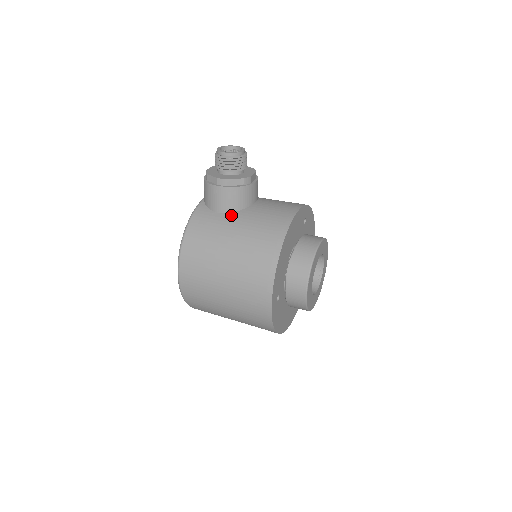
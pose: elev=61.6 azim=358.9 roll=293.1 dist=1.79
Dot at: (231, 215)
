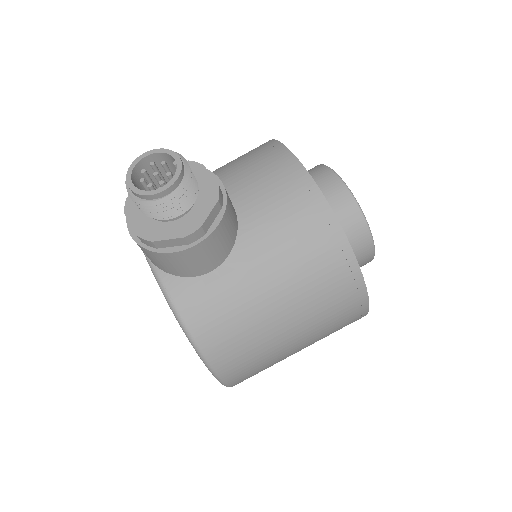
Dot at: (233, 260)
